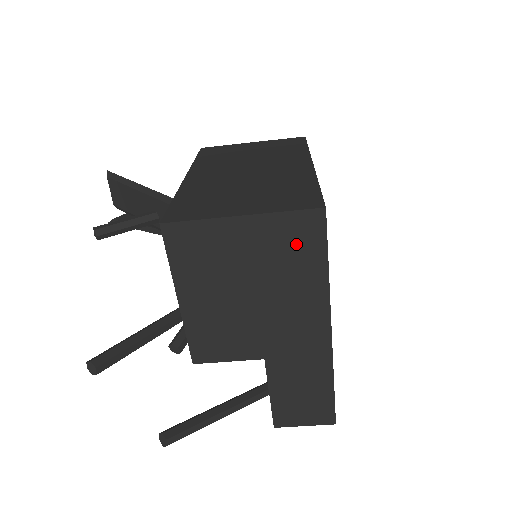
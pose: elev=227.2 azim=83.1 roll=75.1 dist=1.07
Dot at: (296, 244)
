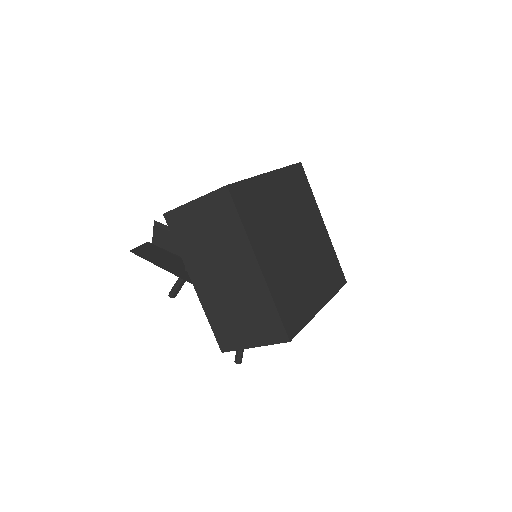
Dot at: occluded
